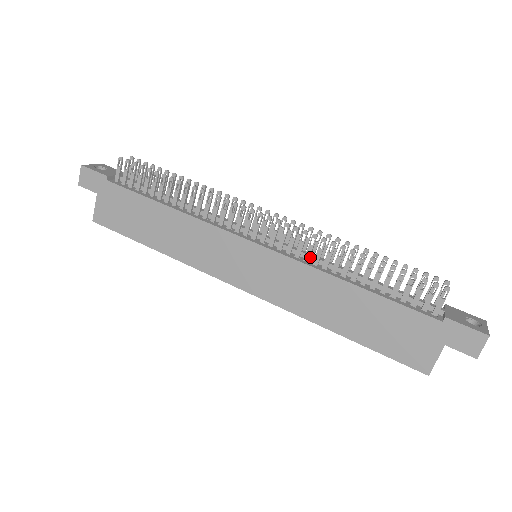
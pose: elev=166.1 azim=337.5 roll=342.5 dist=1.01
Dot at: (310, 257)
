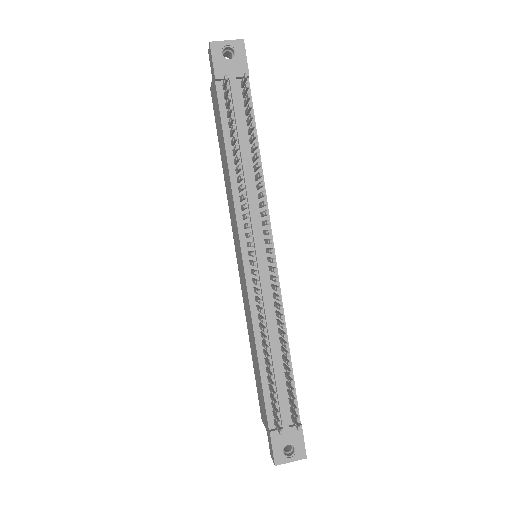
Dot at: (264, 308)
